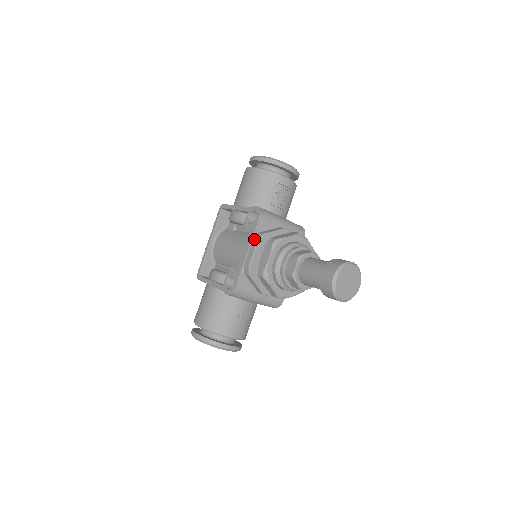
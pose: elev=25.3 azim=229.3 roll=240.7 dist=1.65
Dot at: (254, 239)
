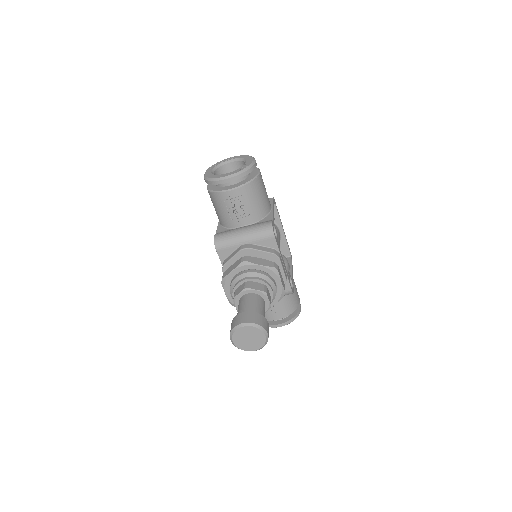
Dot at: occluded
